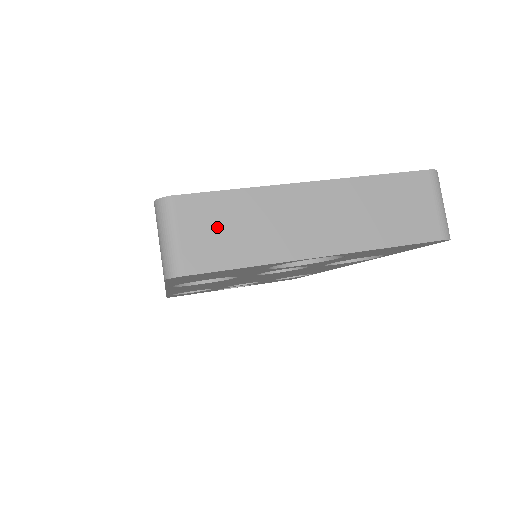
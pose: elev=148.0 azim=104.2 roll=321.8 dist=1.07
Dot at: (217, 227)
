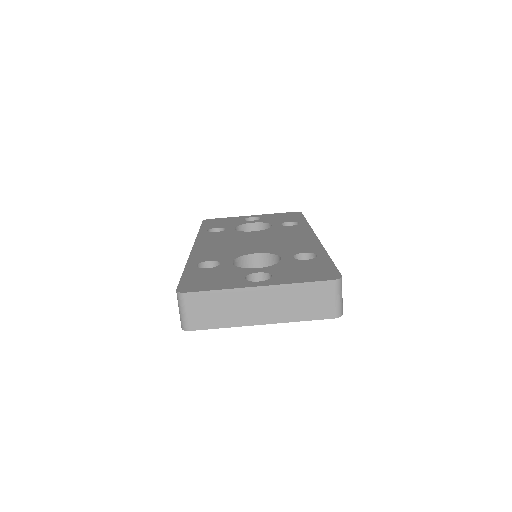
Dot at: (207, 309)
